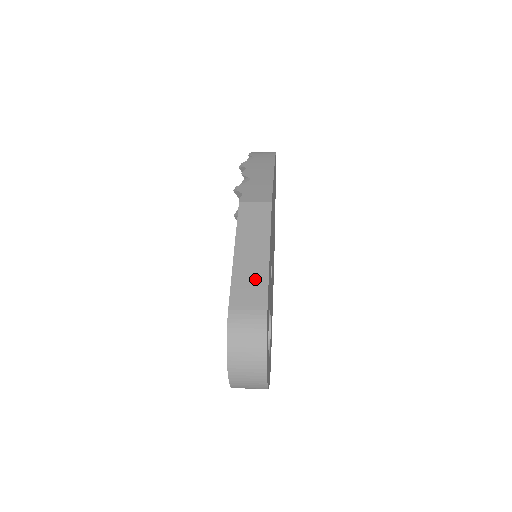
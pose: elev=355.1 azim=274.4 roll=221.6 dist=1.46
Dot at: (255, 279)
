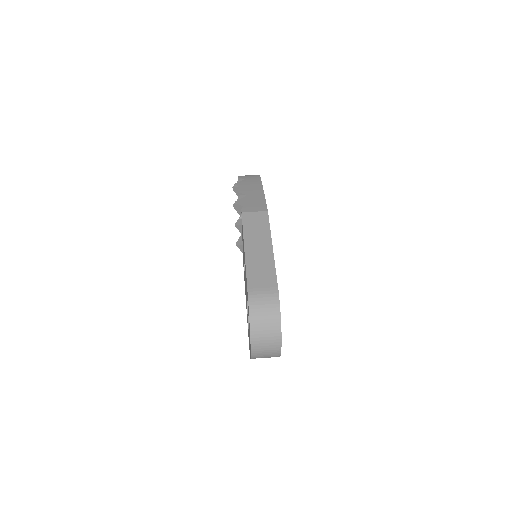
Dot at: (265, 268)
